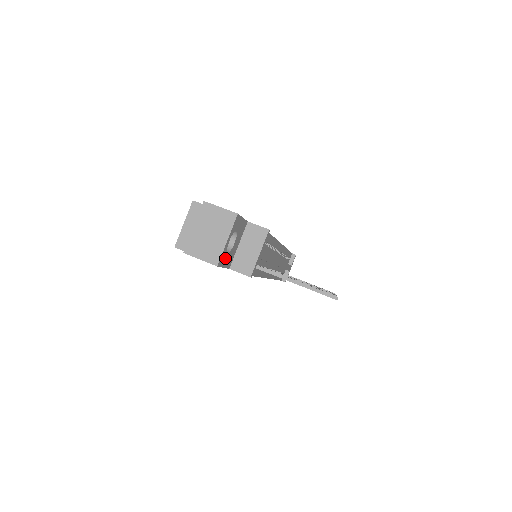
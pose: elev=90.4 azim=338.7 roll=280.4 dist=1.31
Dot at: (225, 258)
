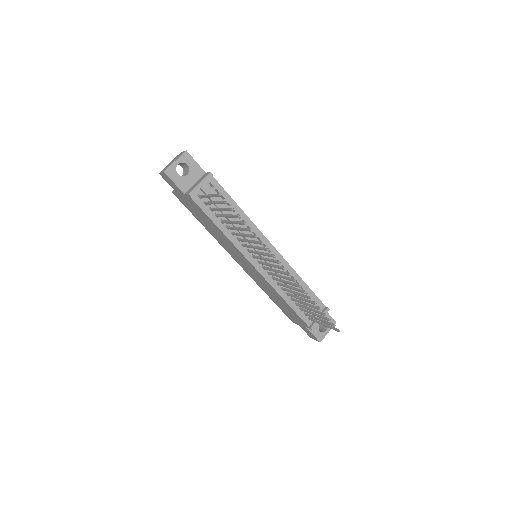
Dot at: (175, 176)
